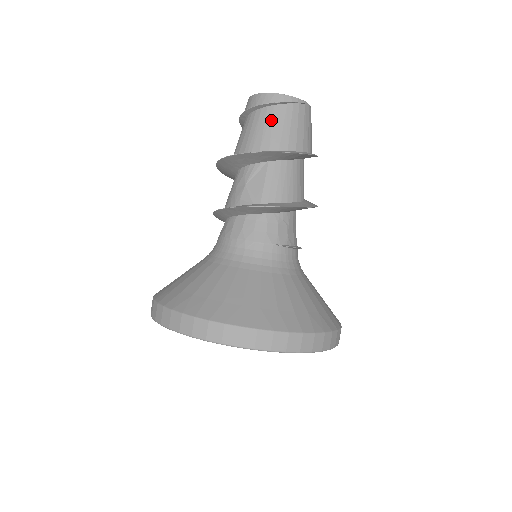
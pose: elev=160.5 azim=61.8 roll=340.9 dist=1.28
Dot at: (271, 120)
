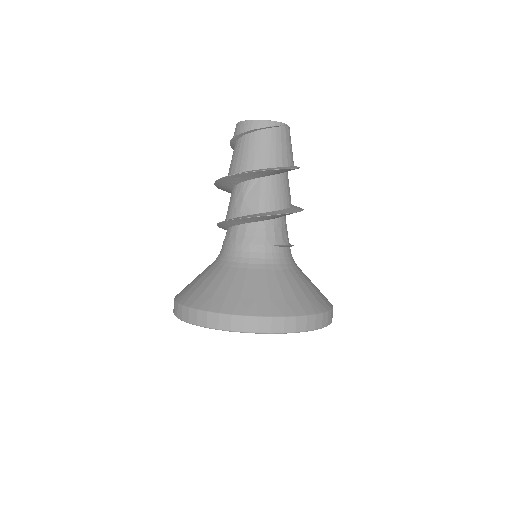
Dot at: (260, 143)
